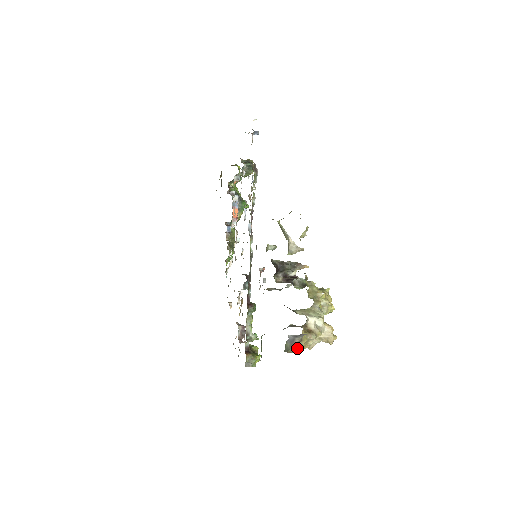
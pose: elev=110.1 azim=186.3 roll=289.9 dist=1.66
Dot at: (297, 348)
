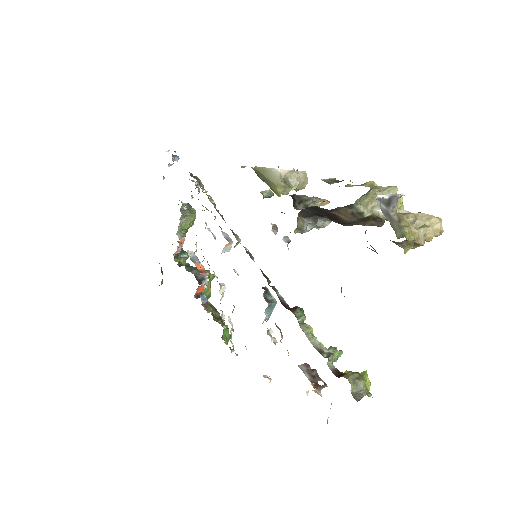
Dot at: (404, 232)
